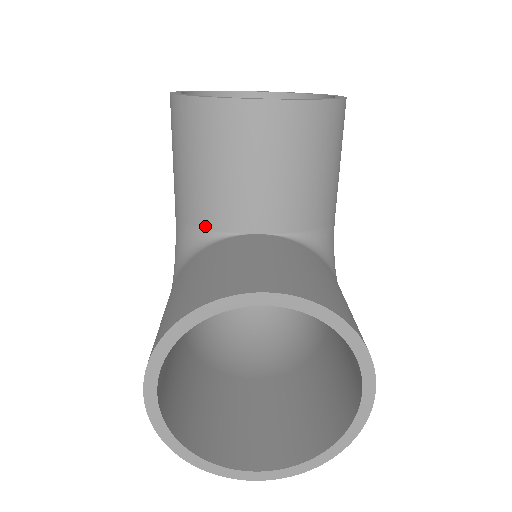
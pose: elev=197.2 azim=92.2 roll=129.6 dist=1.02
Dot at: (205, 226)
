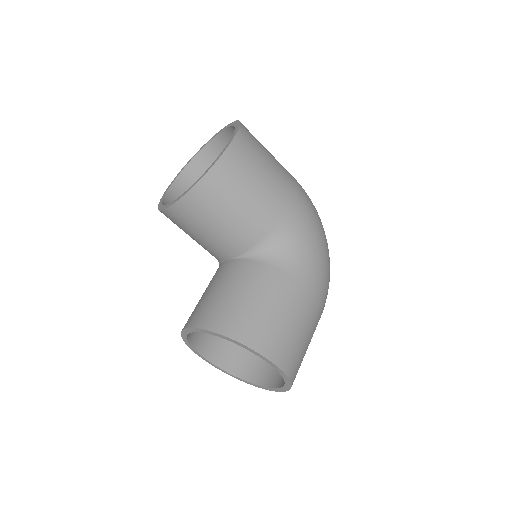
Dot at: occluded
